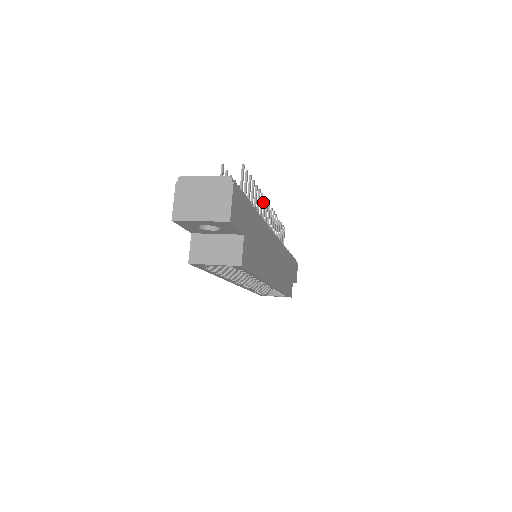
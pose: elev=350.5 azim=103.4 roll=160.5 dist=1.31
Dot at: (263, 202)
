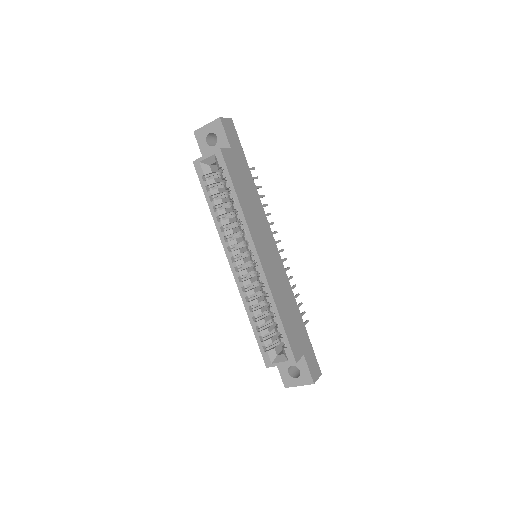
Dot at: (274, 232)
